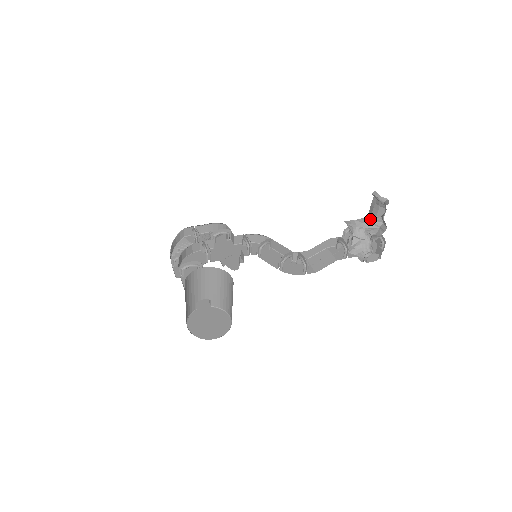
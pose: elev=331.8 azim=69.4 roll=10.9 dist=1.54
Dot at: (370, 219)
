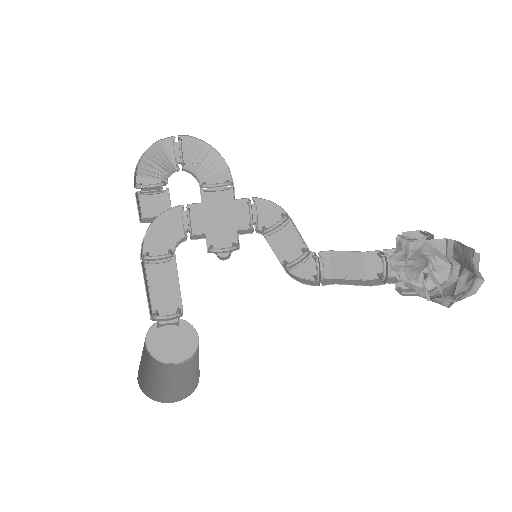
Dot at: (449, 250)
